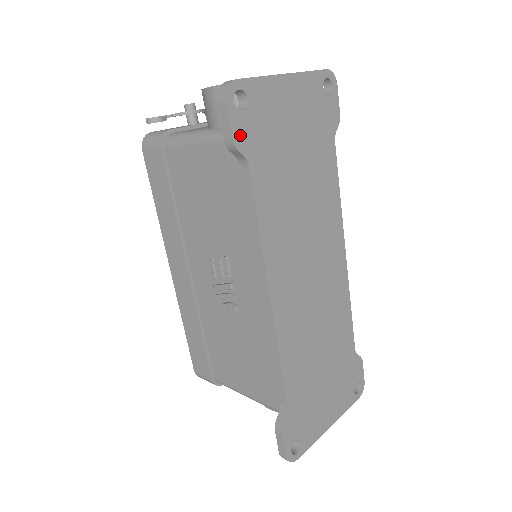
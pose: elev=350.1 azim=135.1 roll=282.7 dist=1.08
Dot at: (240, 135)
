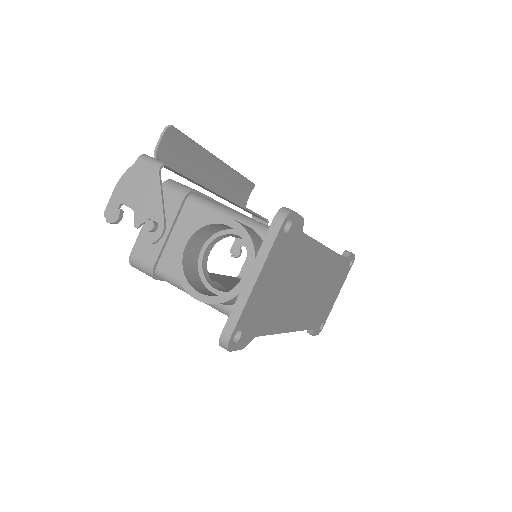
Dot at: (245, 342)
